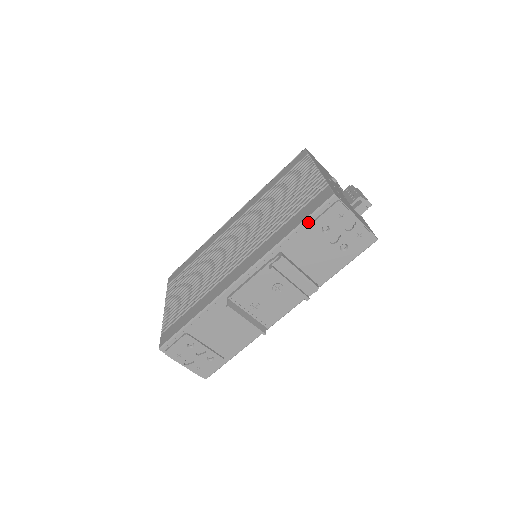
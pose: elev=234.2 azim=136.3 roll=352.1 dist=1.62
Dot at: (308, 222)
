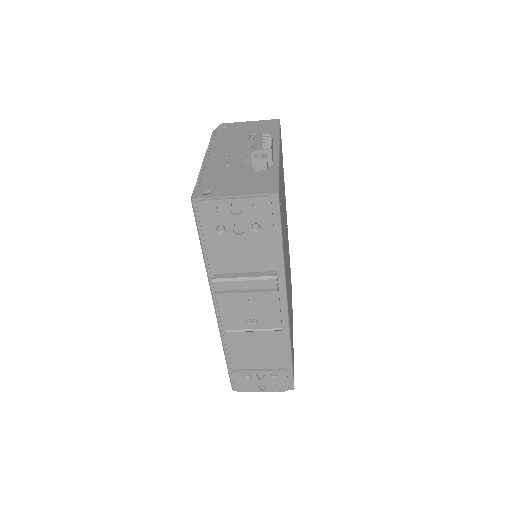
Dot at: (203, 236)
